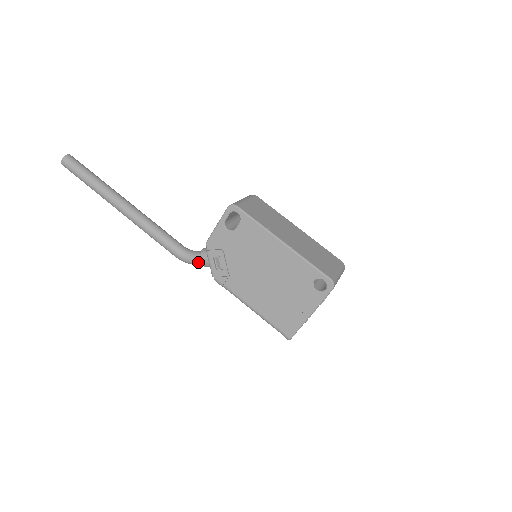
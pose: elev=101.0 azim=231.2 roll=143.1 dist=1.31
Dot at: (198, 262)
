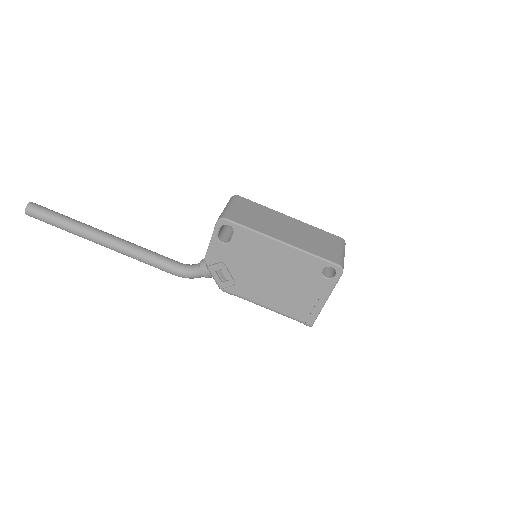
Dot at: (200, 276)
